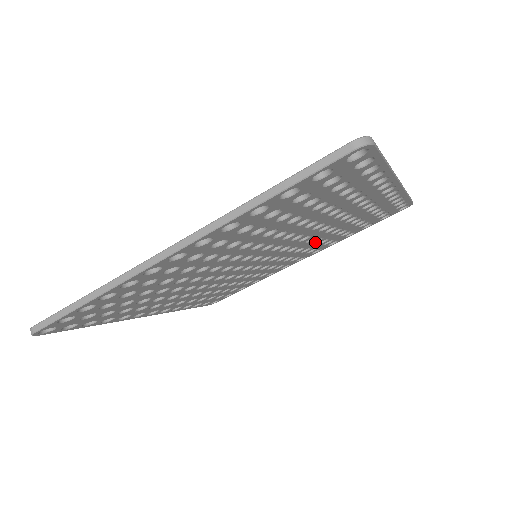
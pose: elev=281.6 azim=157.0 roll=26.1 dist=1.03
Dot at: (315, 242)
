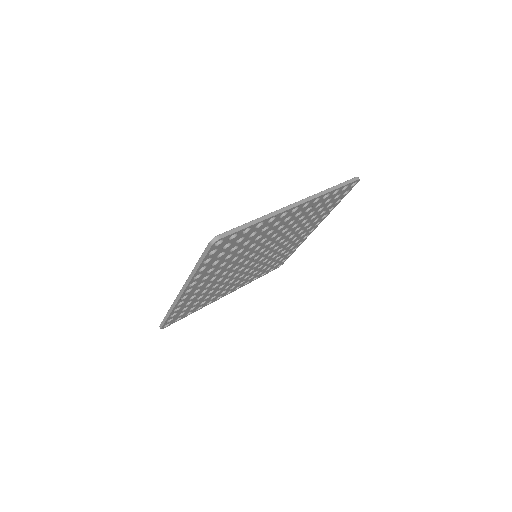
Dot at: (257, 268)
